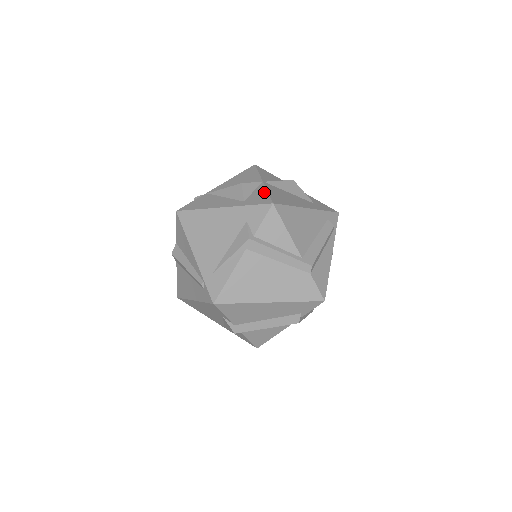
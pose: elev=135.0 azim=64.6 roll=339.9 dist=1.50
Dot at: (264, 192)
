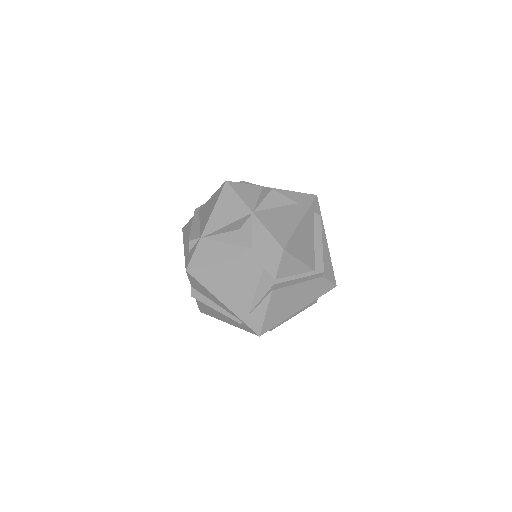
Dot at: (264, 232)
